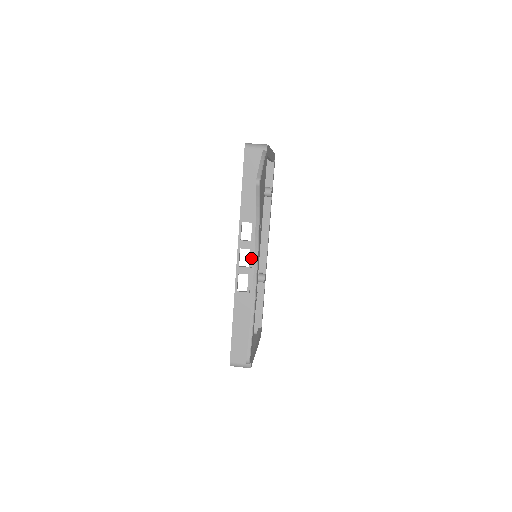
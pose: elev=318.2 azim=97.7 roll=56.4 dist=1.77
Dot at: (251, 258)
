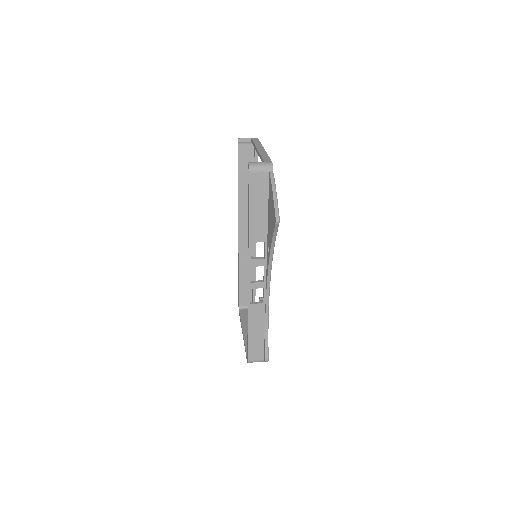
Dot at: (240, 243)
